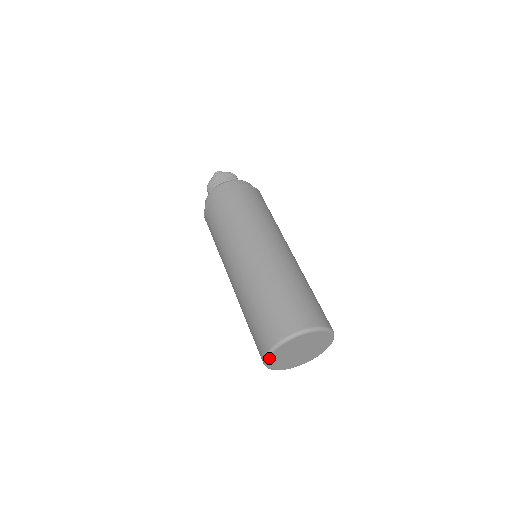
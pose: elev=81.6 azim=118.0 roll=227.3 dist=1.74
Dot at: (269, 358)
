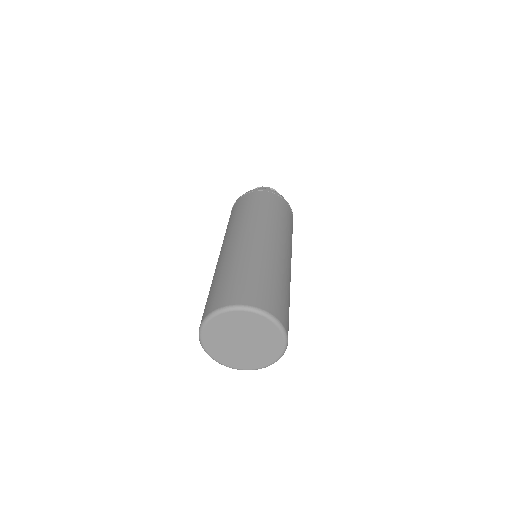
Dot at: (220, 362)
